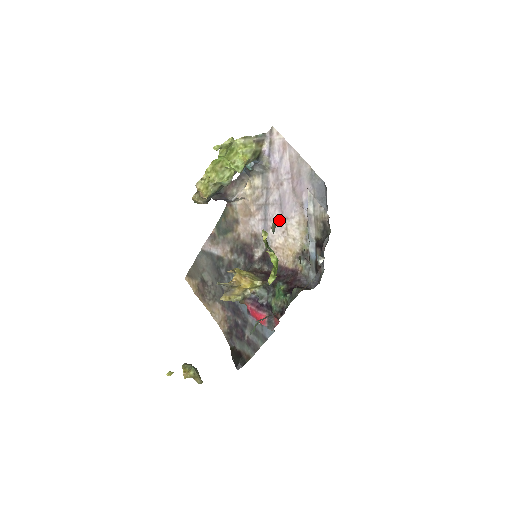
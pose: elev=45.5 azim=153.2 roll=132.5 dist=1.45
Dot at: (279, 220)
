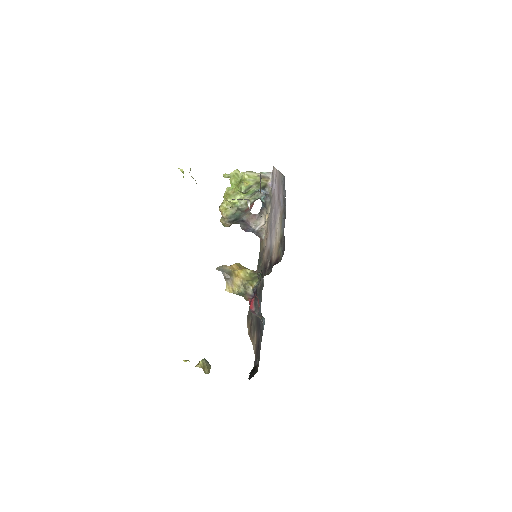
Dot at: (274, 227)
